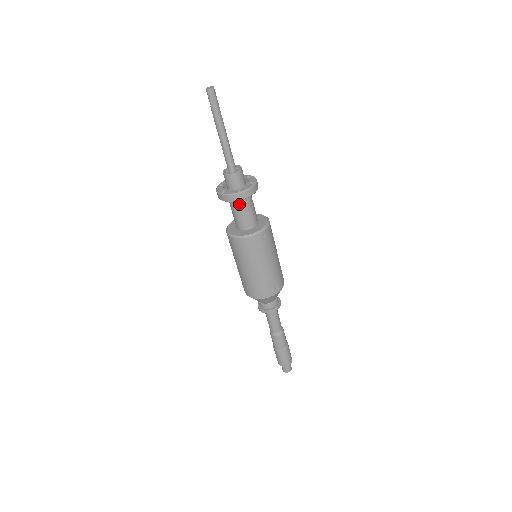
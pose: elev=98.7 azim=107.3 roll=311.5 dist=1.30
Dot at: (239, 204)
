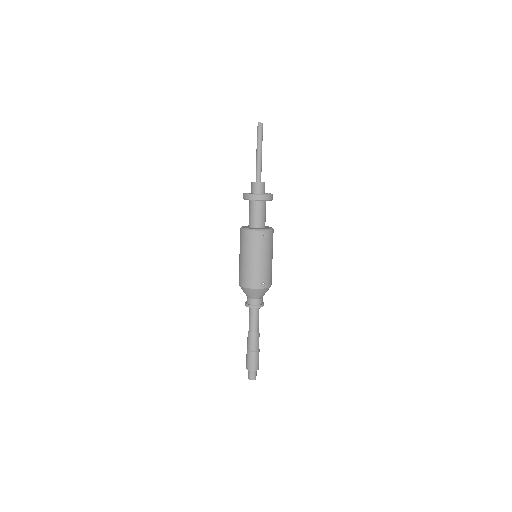
Dot at: (255, 206)
